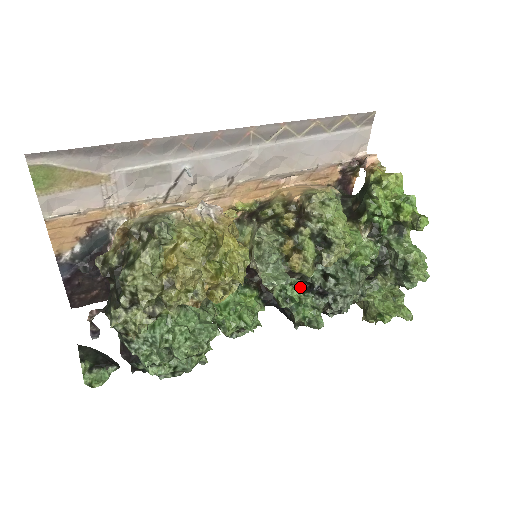
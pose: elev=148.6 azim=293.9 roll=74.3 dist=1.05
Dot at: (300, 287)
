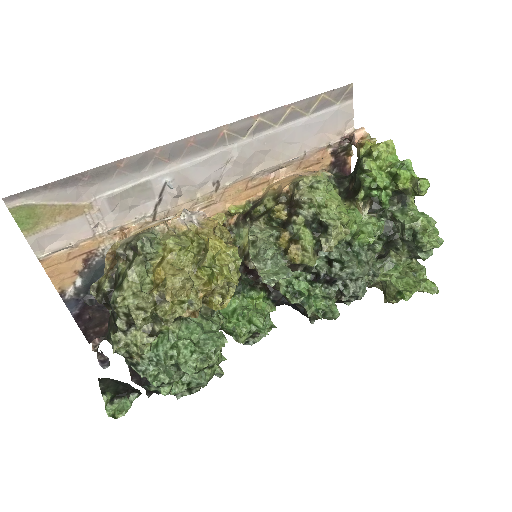
Dot at: (306, 279)
